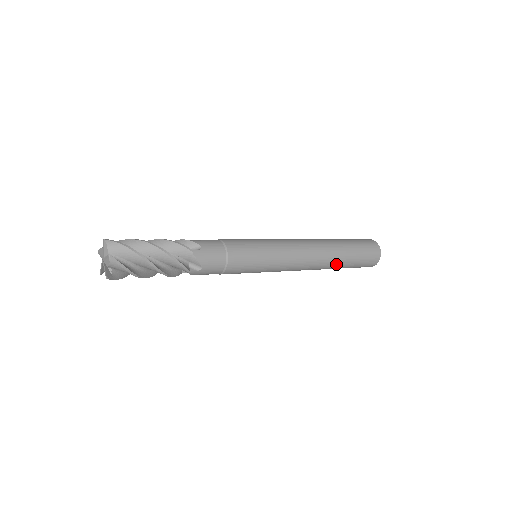
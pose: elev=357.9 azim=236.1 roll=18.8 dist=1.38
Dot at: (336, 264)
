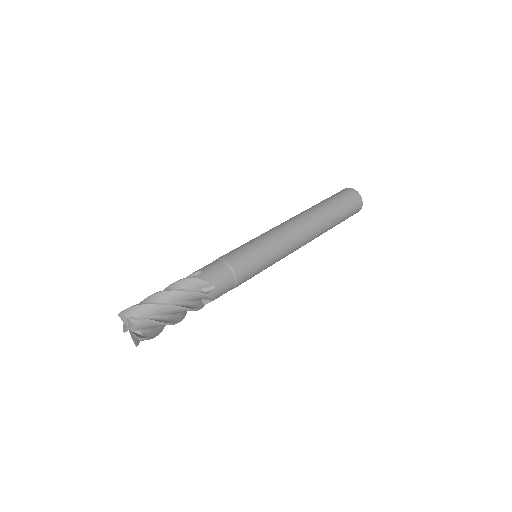
Dot at: occluded
